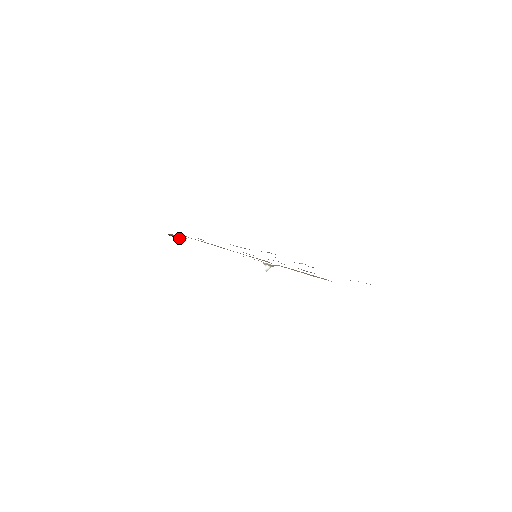
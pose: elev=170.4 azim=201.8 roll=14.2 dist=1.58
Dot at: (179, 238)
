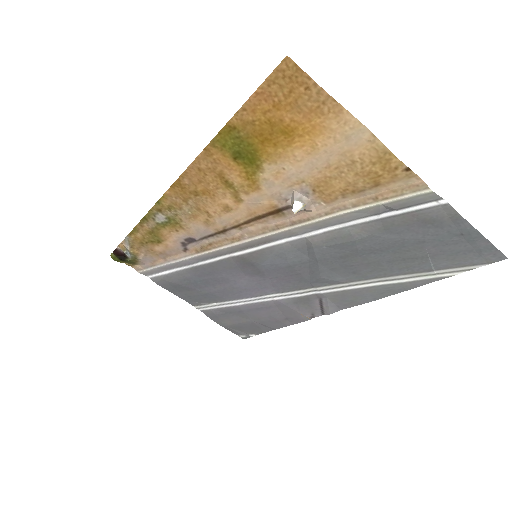
Dot at: (132, 252)
